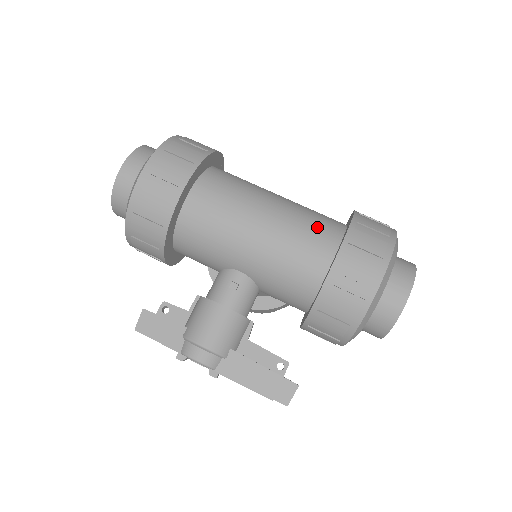
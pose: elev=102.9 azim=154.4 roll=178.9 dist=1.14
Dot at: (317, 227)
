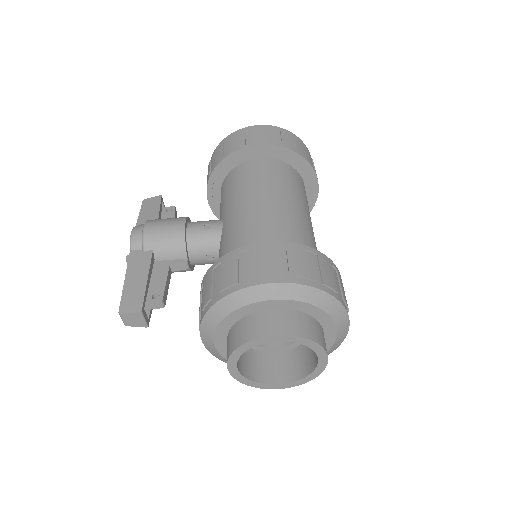
Dot at: (292, 237)
